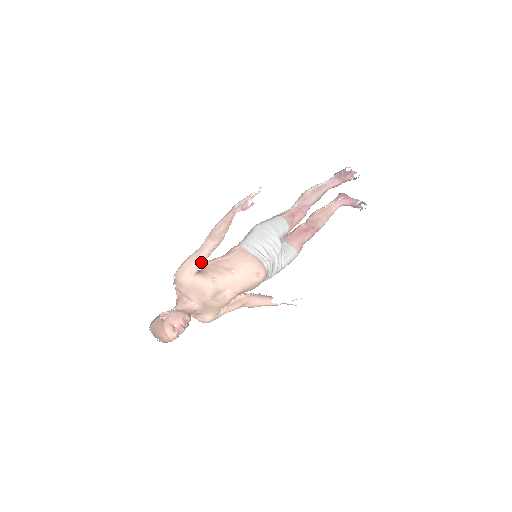
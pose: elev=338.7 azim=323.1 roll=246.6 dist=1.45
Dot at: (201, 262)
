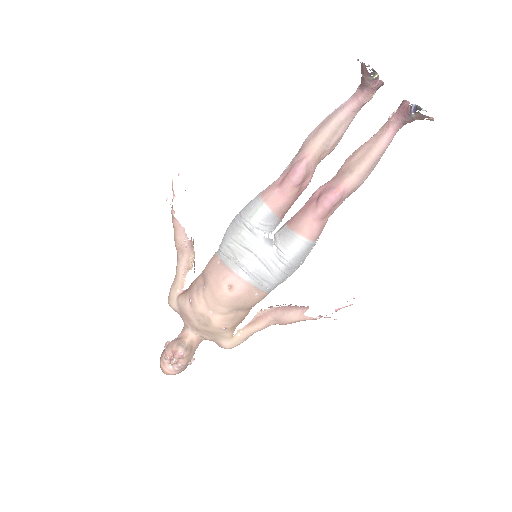
Dot at: (180, 281)
